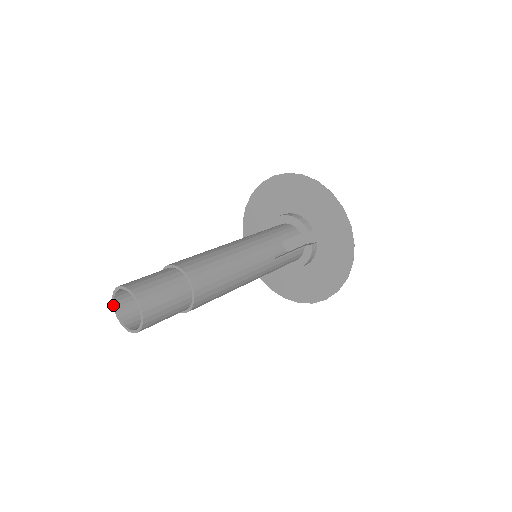
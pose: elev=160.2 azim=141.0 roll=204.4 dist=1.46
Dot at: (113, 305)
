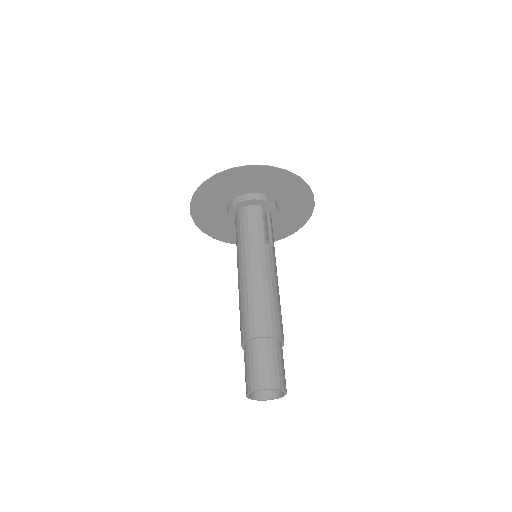
Dot at: occluded
